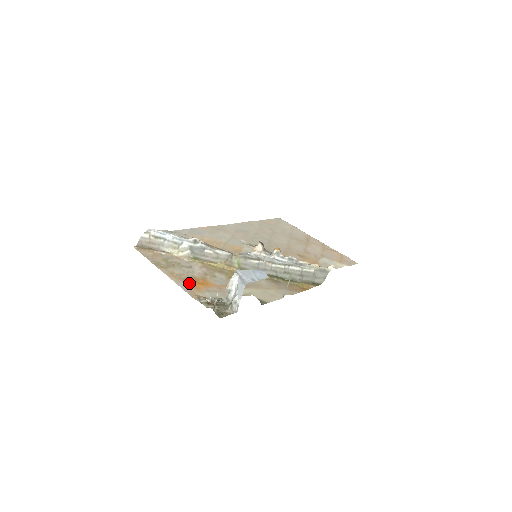
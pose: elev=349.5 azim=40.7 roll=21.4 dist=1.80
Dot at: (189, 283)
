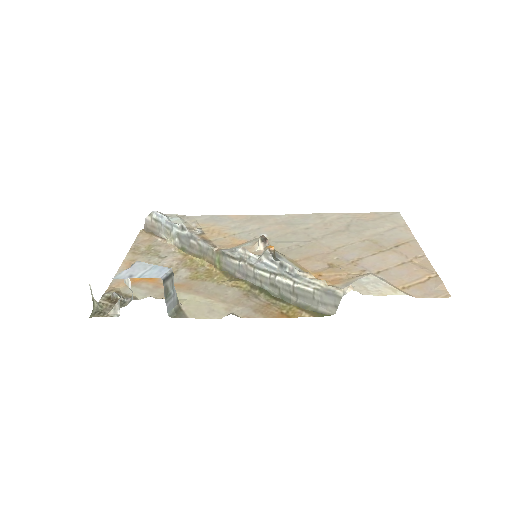
Dot at: occluded
